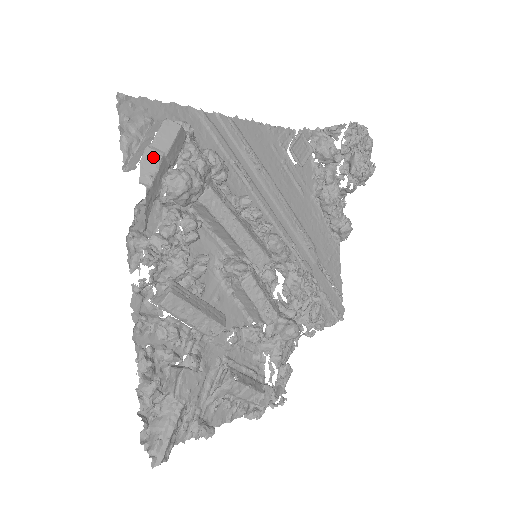
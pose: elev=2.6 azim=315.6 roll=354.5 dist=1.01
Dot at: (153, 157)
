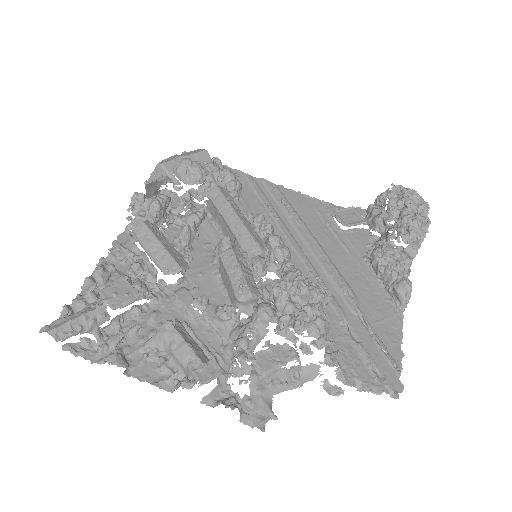
Dot at: (176, 156)
